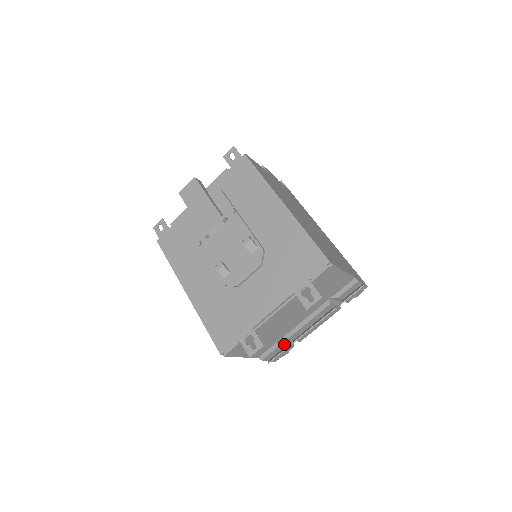
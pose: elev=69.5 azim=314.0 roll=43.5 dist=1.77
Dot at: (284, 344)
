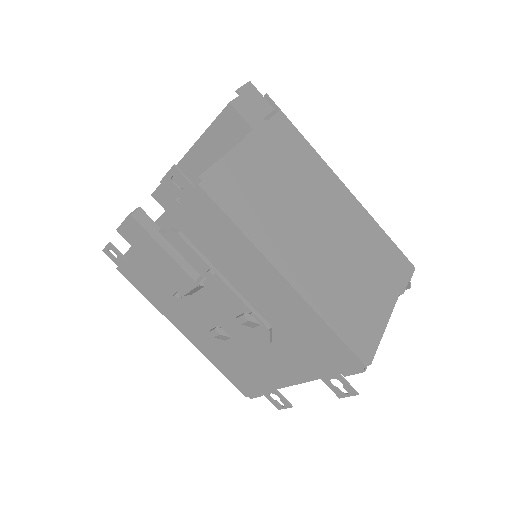
Dot at: occluded
